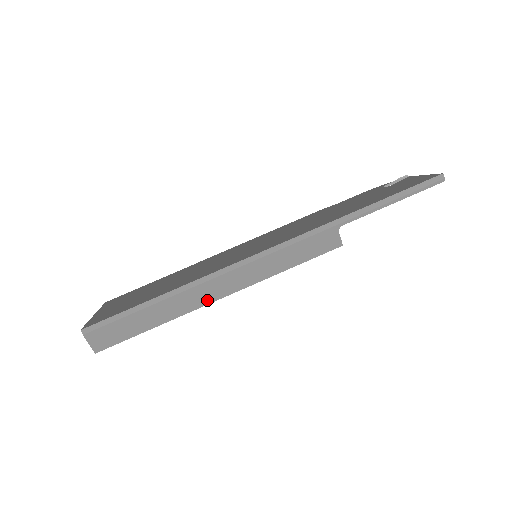
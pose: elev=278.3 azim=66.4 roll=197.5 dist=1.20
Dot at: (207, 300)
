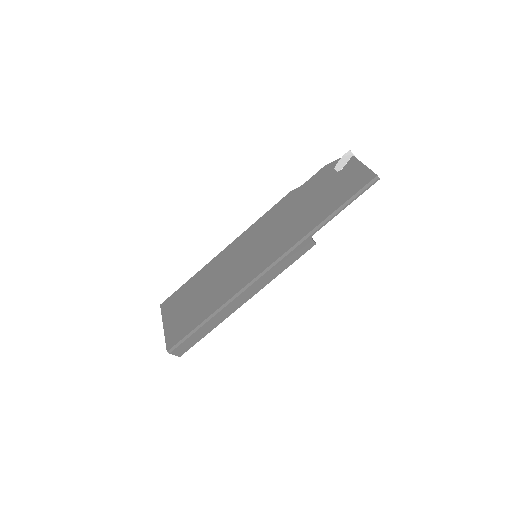
Dot at: (237, 307)
